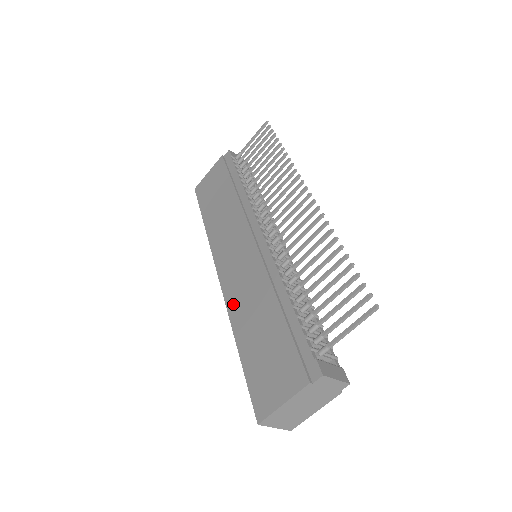
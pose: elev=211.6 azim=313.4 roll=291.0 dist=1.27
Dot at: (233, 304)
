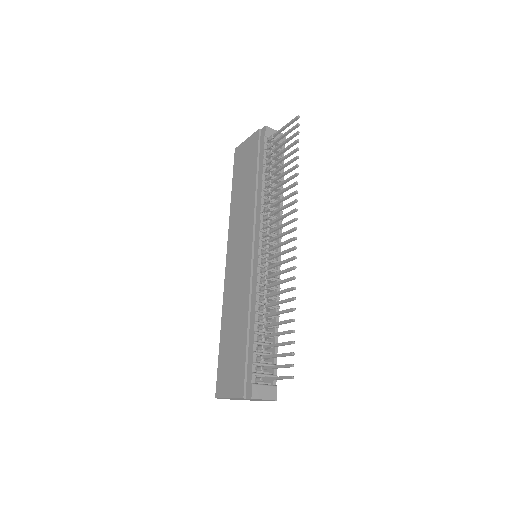
Dot at: (227, 296)
